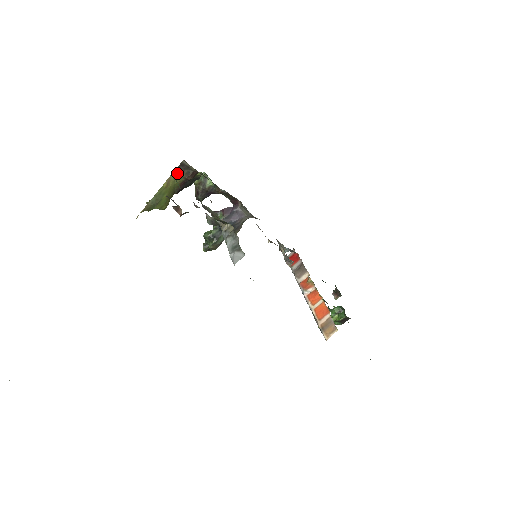
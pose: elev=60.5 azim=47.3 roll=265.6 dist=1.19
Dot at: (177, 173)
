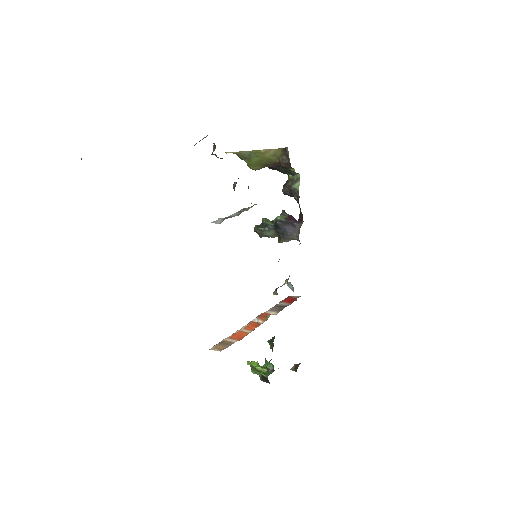
Dot at: (278, 152)
